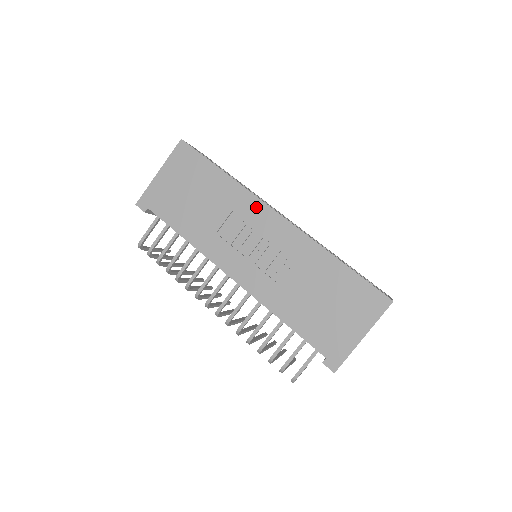
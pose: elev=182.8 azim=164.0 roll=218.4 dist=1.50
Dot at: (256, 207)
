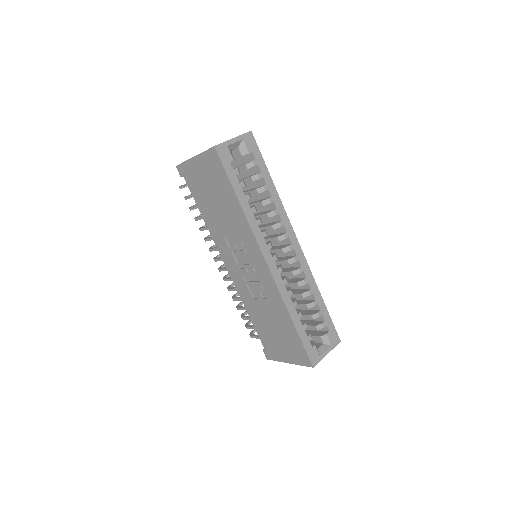
Dot at: (253, 245)
